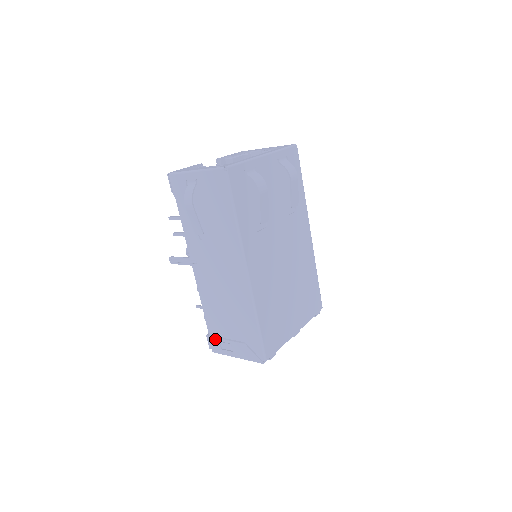
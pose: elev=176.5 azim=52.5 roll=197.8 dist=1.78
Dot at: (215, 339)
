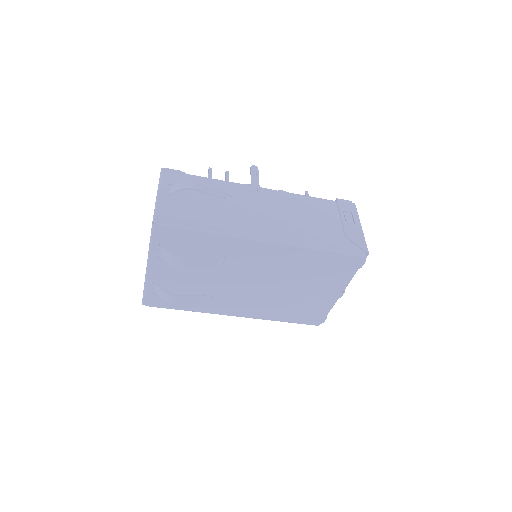
Dot at: occluded
